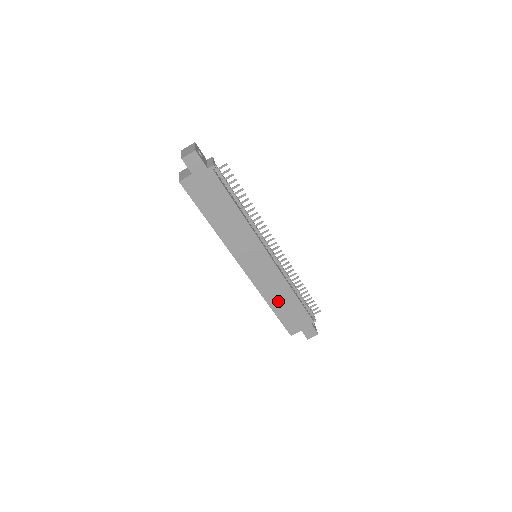
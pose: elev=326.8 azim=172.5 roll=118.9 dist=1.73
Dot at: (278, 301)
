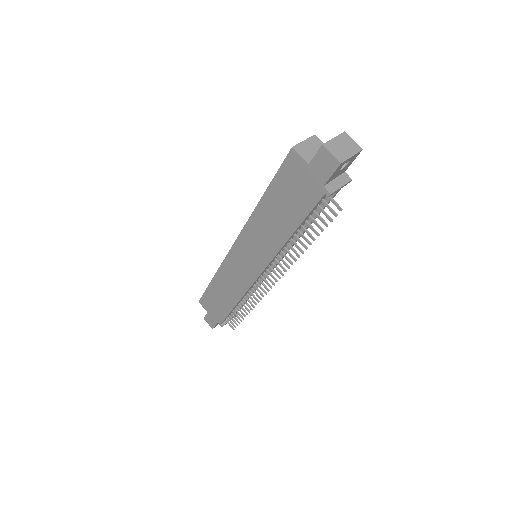
Dot at: (221, 287)
